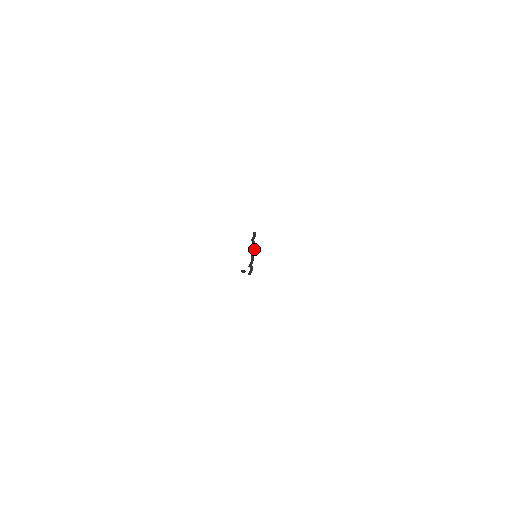
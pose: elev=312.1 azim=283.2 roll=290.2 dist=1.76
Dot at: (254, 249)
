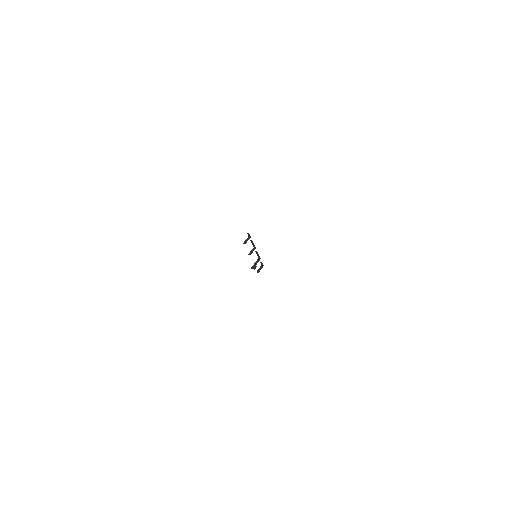
Dot at: (255, 247)
